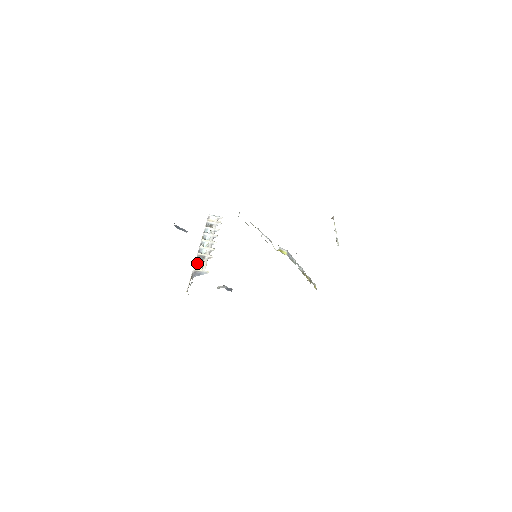
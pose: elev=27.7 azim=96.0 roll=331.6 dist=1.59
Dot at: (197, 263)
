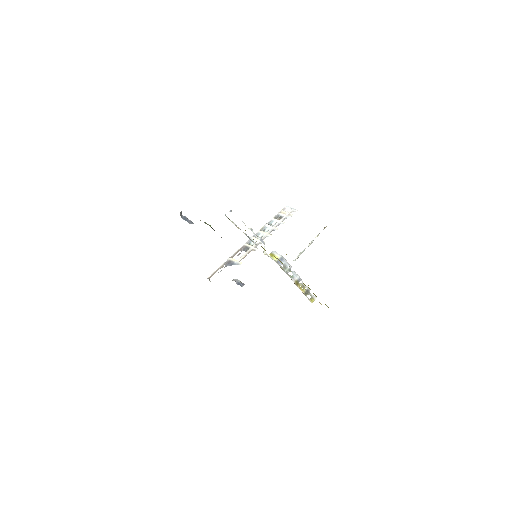
Dot at: (240, 253)
